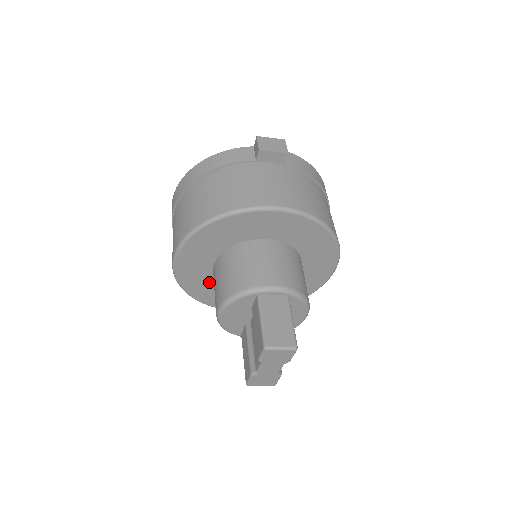
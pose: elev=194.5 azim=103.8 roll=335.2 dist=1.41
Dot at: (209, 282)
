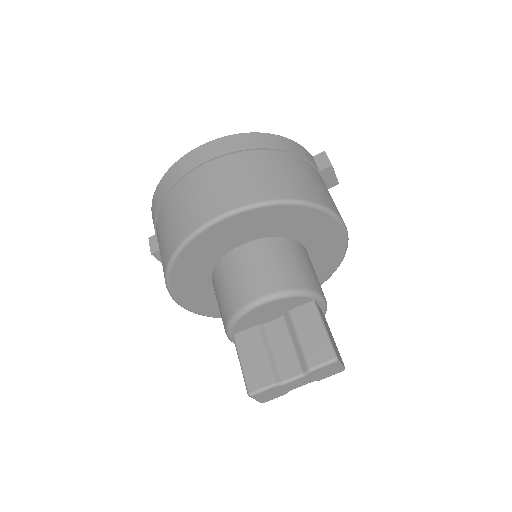
Dot at: (210, 259)
